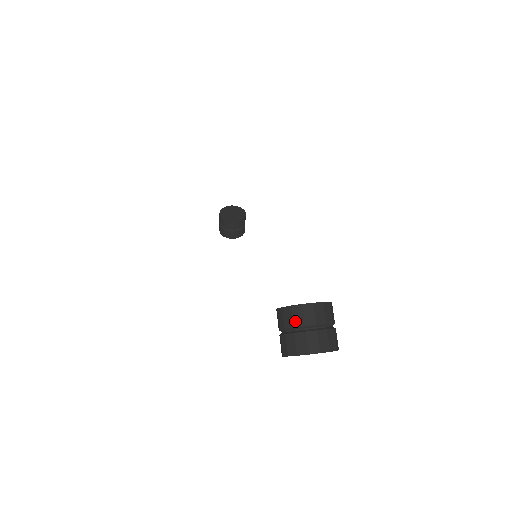
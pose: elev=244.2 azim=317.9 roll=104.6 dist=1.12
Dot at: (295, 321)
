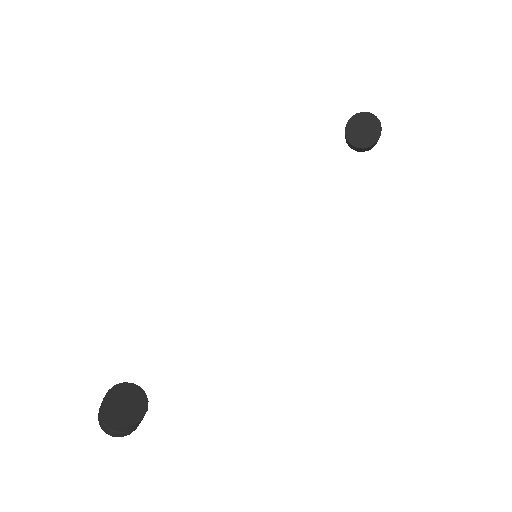
Dot at: (101, 413)
